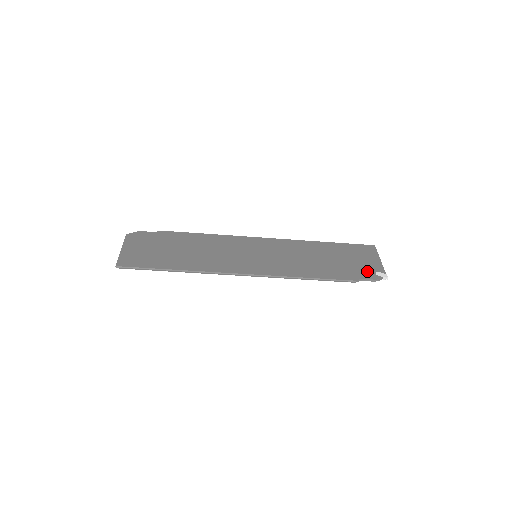
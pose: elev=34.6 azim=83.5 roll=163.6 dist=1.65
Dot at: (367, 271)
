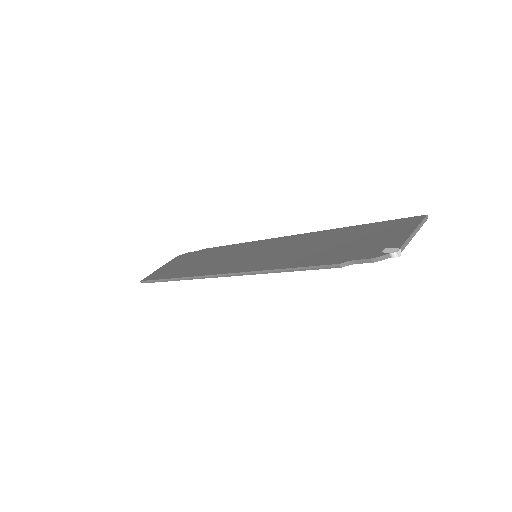
Dot at: (371, 249)
